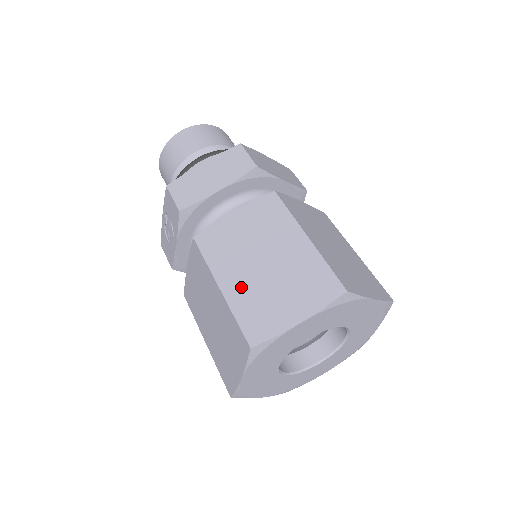
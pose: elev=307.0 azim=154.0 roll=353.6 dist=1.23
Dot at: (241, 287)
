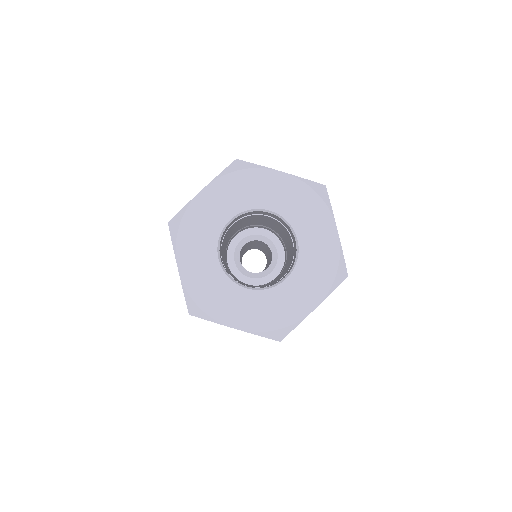
Dot at: occluded
